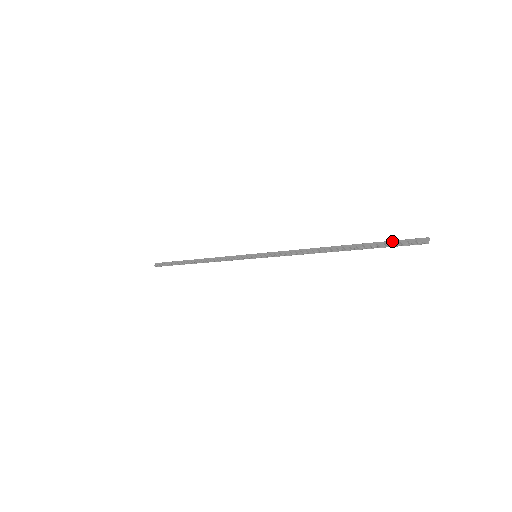
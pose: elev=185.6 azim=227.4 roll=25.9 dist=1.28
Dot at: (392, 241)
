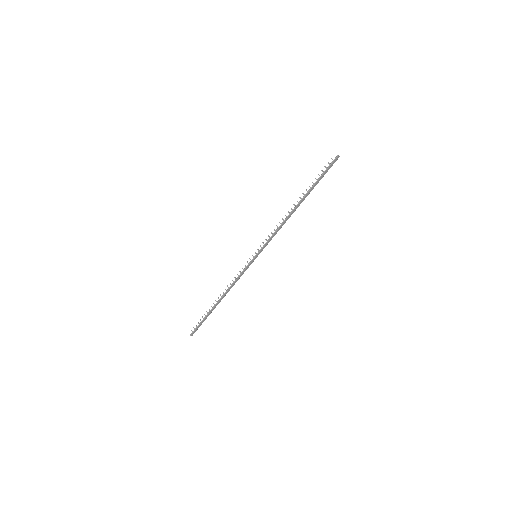
Dot at: (323, 174)
